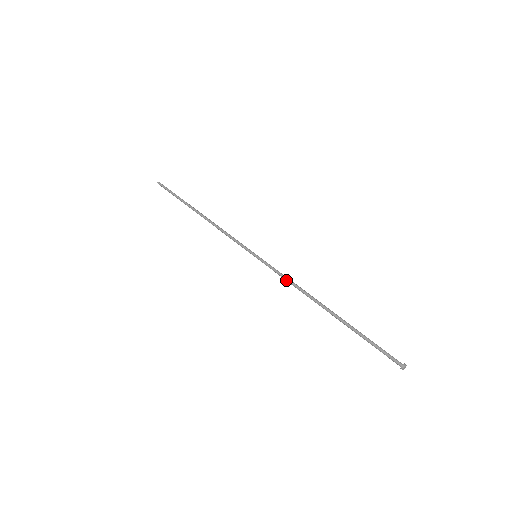
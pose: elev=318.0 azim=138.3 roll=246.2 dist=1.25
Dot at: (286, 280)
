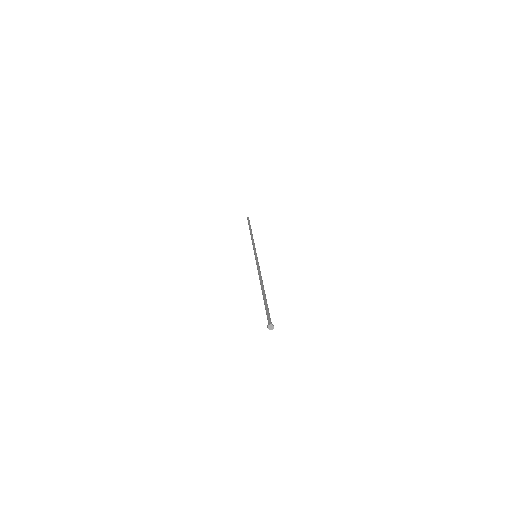
Dot at: (258, 269)
